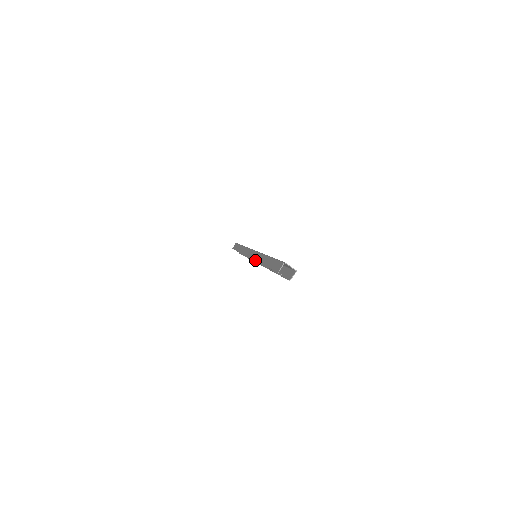
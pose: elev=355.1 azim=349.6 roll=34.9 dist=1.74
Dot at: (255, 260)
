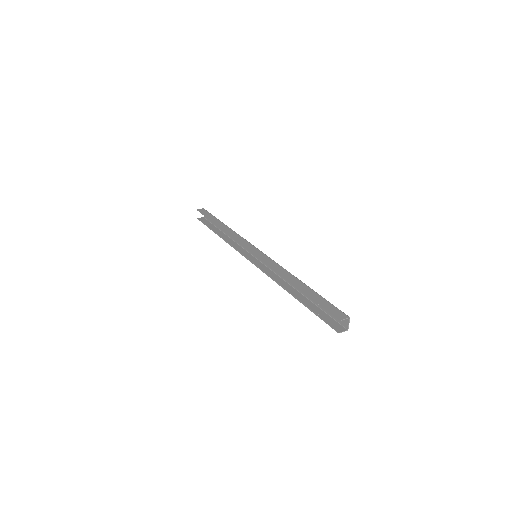
Dot at: (273, 267)
